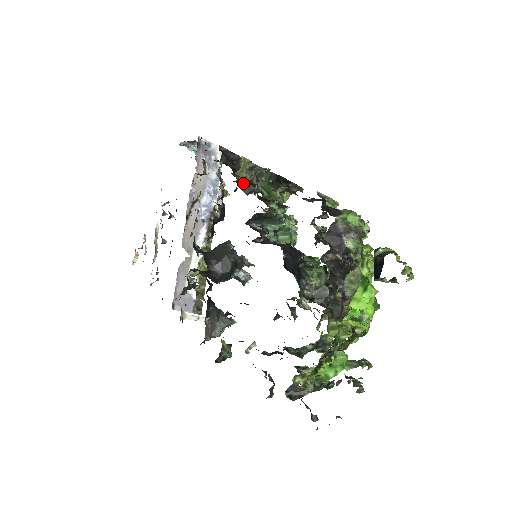
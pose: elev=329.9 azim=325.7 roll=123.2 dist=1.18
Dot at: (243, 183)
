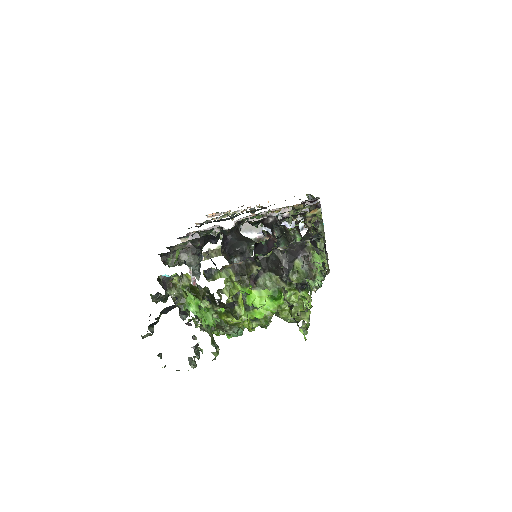
Dot at: (306, 236)
